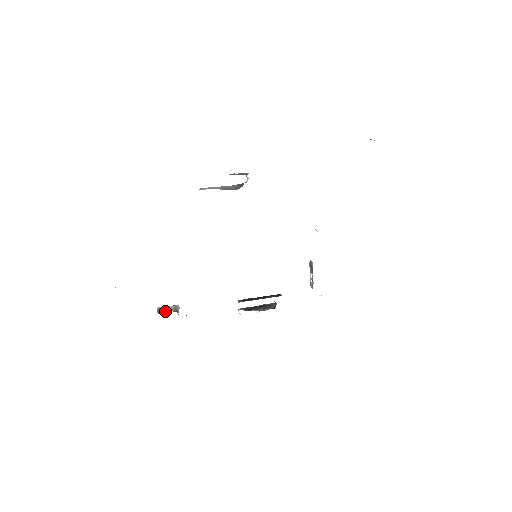
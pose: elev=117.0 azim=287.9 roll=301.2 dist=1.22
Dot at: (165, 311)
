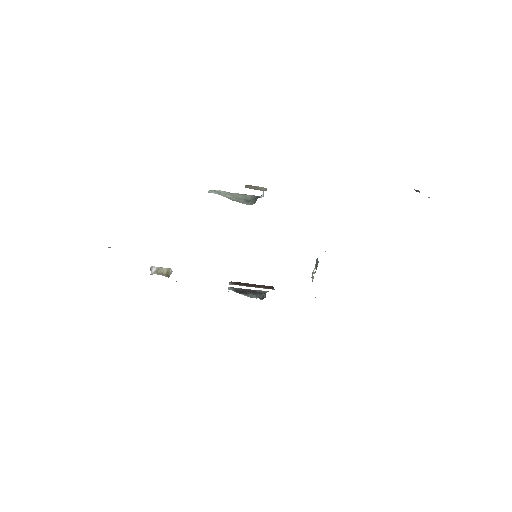
Dot at: (157, 273)
